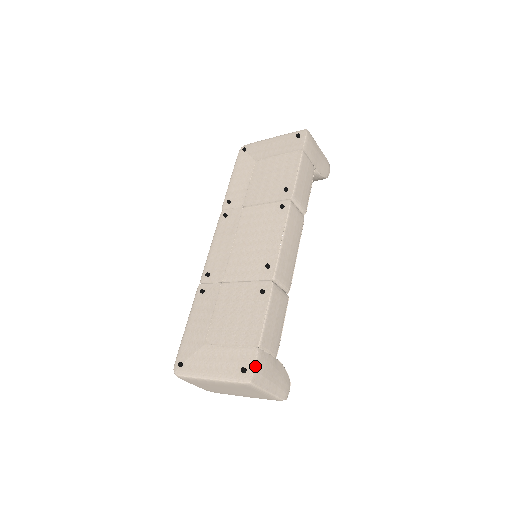
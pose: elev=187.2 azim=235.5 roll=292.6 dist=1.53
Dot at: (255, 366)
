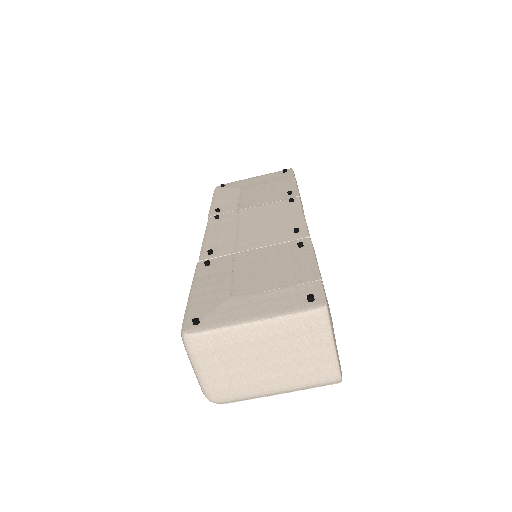
Dot at: (325, 294)
